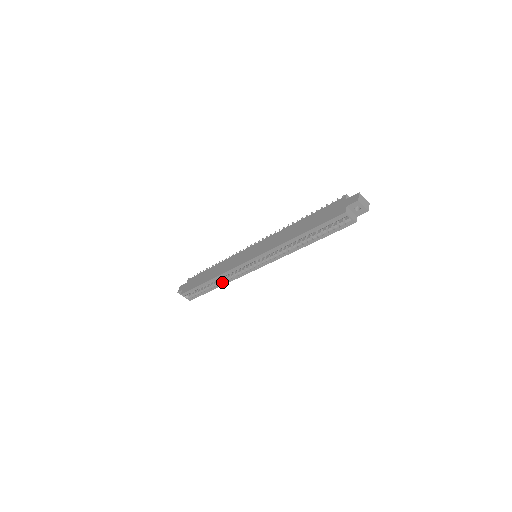
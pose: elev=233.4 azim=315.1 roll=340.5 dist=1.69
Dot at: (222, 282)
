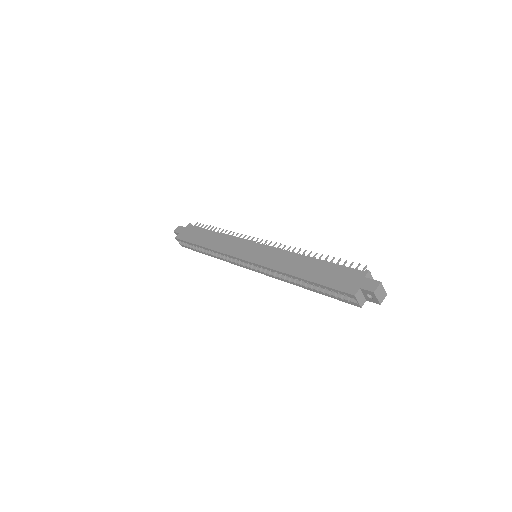
Dot at: (215, 255)
